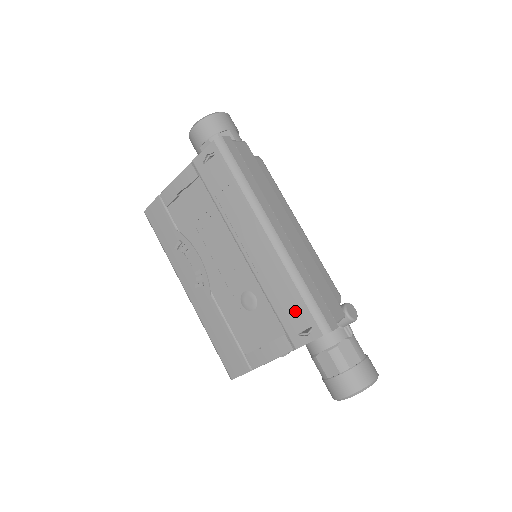
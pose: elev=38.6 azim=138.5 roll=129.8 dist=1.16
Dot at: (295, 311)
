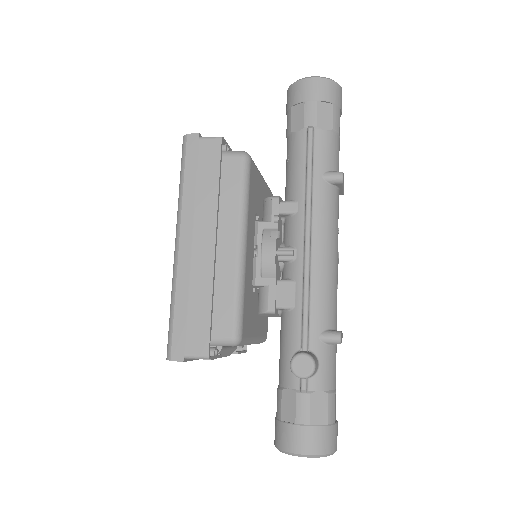
Dot at: occluded
